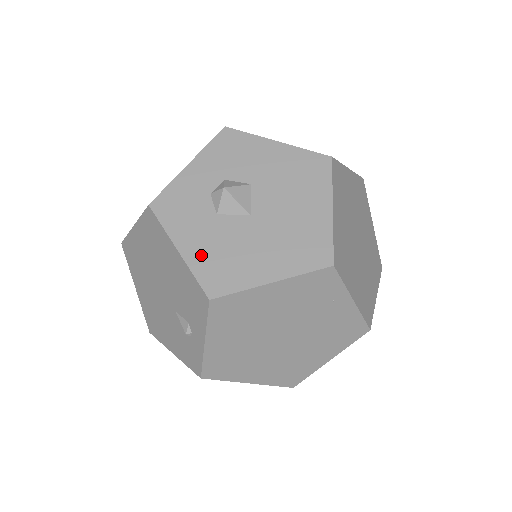
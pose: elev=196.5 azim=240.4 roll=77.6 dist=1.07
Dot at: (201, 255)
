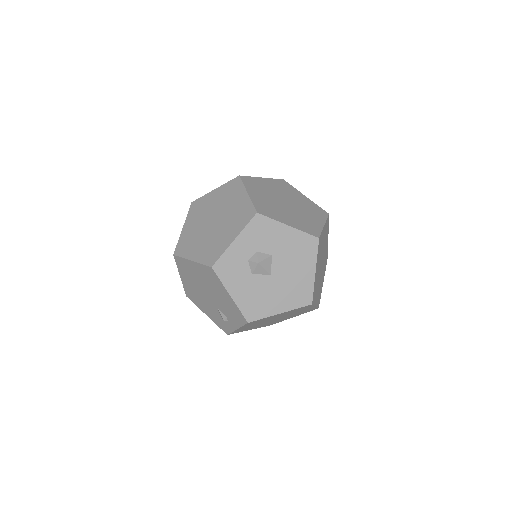
Dot at: (243, 298)
